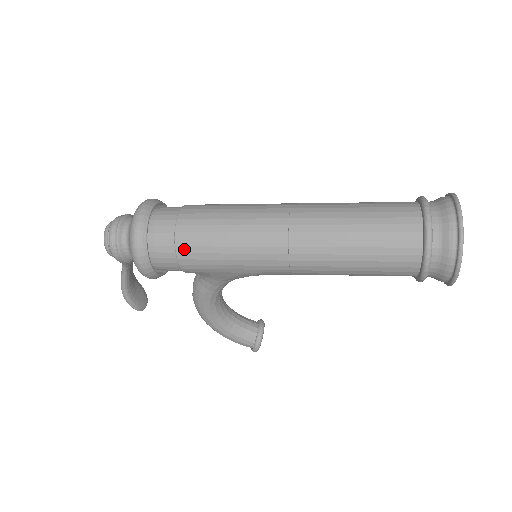
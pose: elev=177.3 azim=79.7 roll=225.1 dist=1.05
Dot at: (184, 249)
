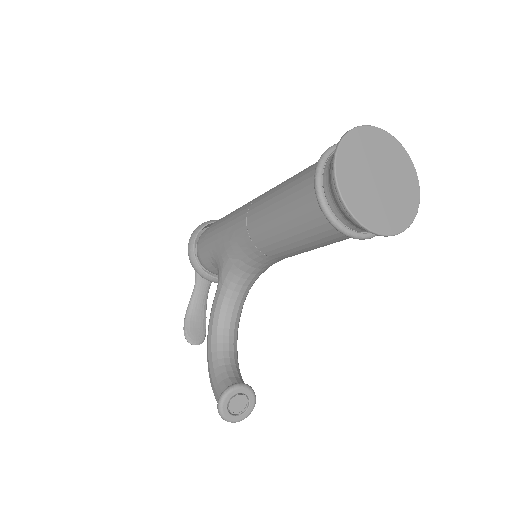
Dot at: (212, 226)
